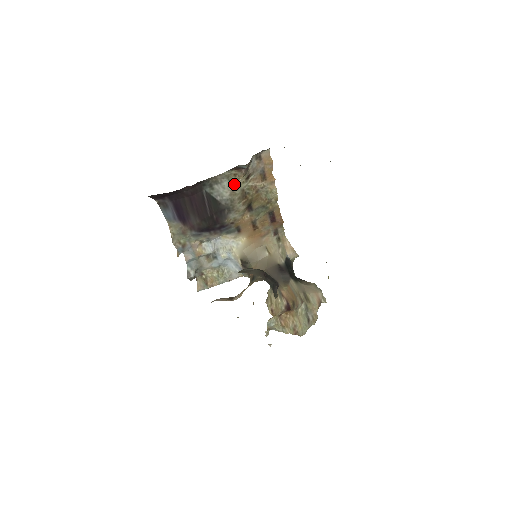
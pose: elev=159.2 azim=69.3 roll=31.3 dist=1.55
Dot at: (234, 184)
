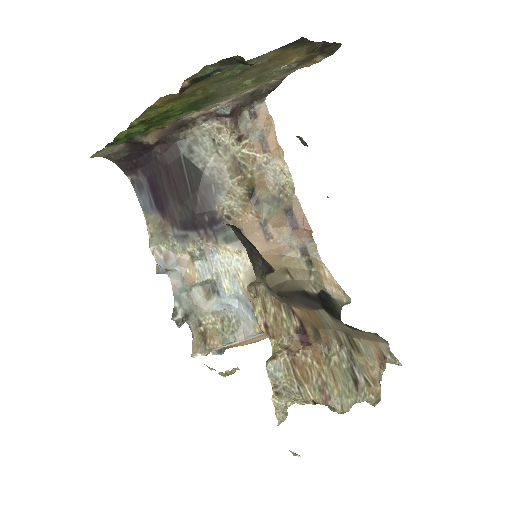
Dot at: (219, 145)
